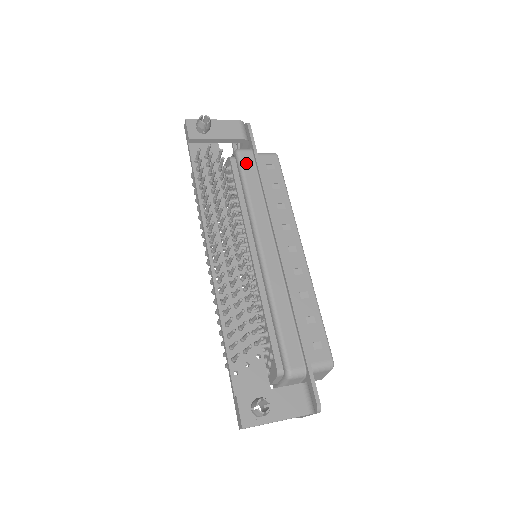
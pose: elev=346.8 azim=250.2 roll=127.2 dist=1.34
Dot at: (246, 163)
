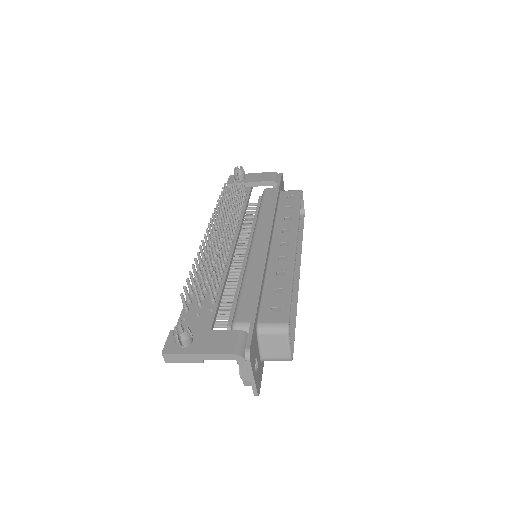
Dot at: (268, 194)
